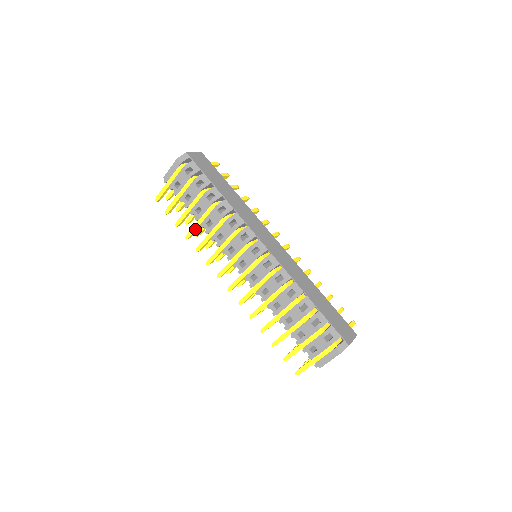
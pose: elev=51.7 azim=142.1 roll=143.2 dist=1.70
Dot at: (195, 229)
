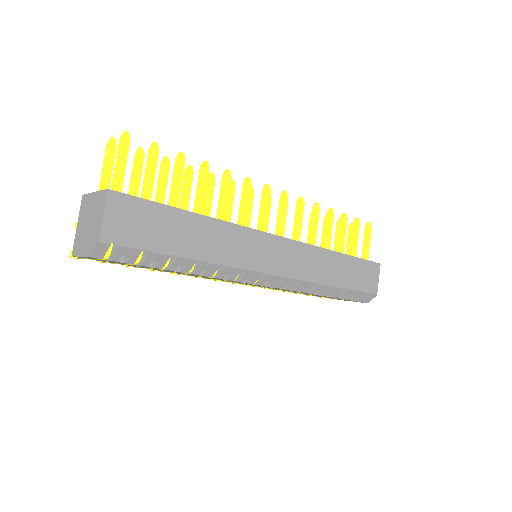
Dot at: occluded
